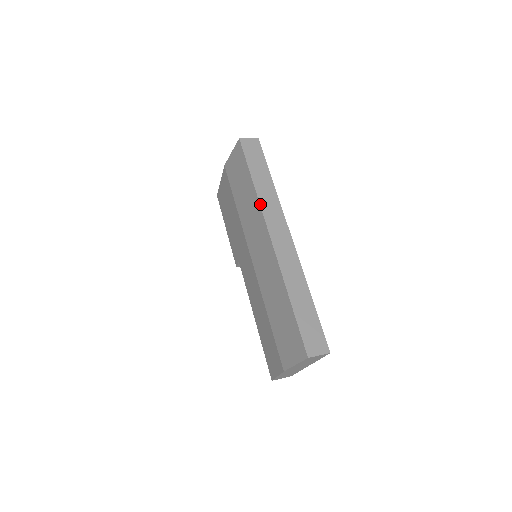
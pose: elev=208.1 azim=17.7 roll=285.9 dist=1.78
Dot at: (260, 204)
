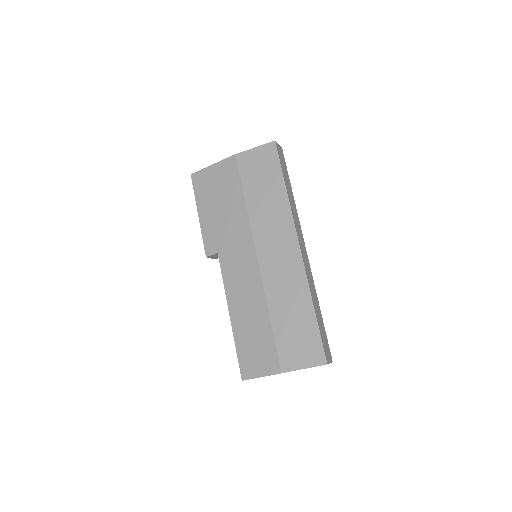
Dot at: (292, 212)
